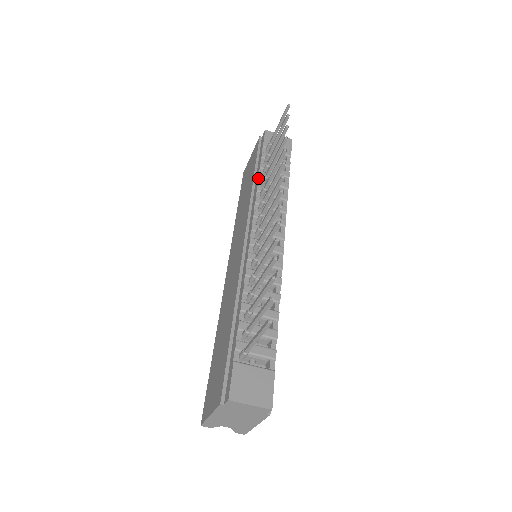
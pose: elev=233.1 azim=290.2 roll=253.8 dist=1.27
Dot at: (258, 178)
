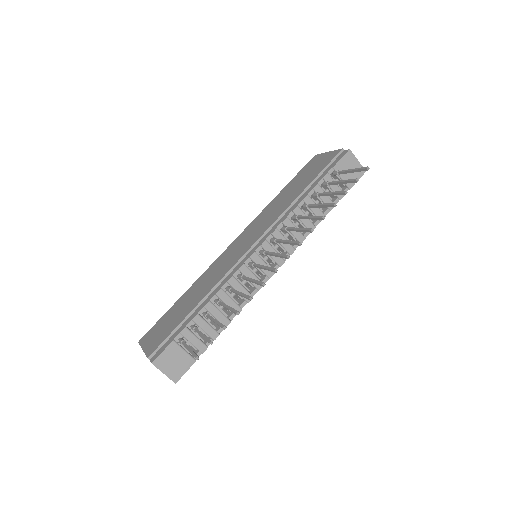
Dot at: (303, 198)
